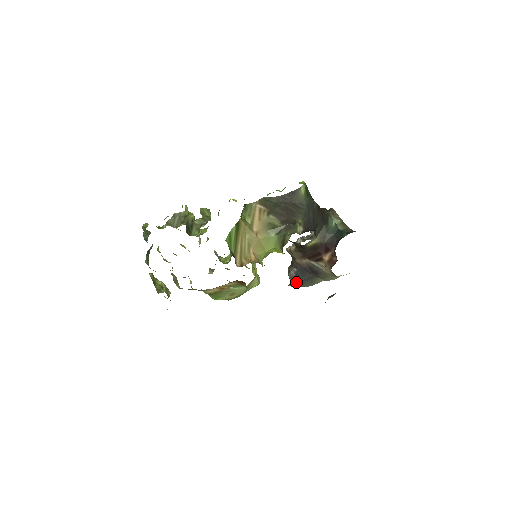
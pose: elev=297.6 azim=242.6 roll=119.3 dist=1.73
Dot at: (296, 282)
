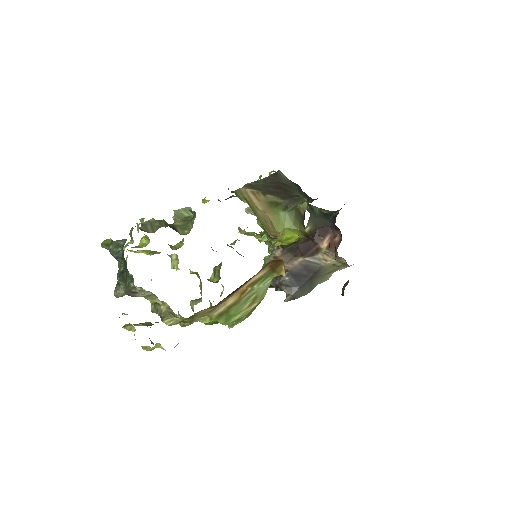
Dot at: (293, 292)
